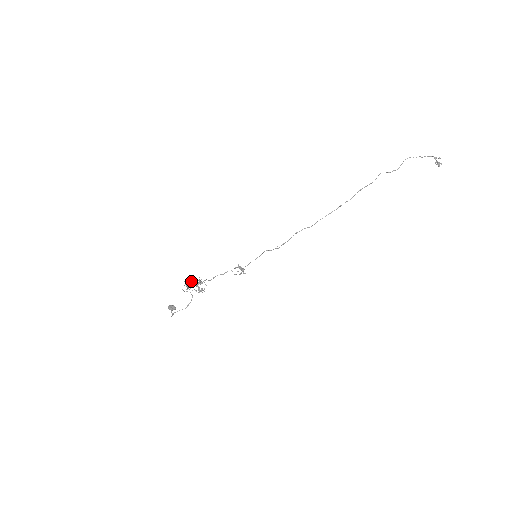
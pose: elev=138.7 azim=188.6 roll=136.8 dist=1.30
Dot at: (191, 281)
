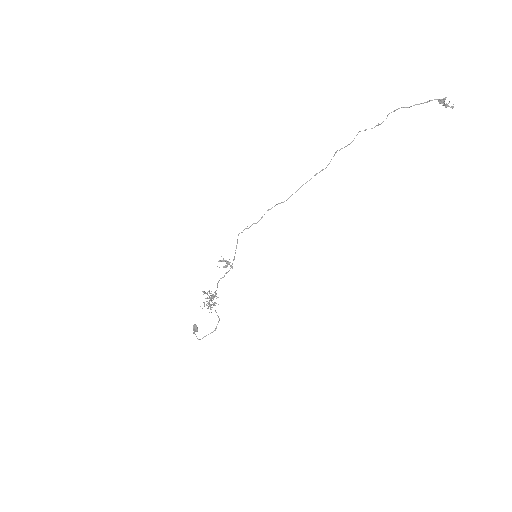
Dot at: occluded
